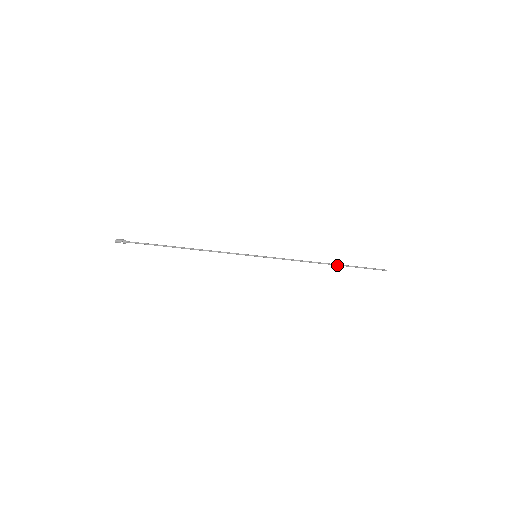
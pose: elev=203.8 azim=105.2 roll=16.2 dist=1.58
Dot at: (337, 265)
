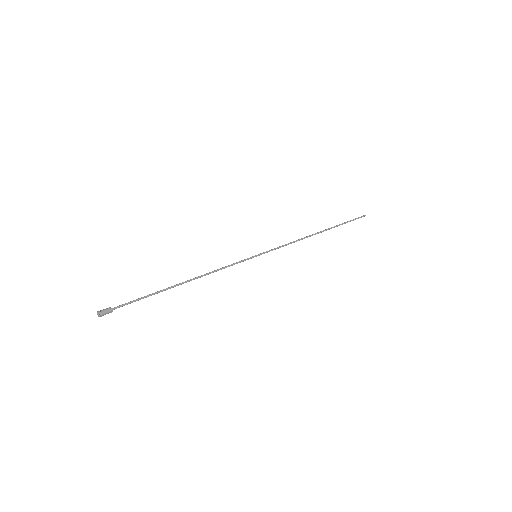
Dot at: occluded
